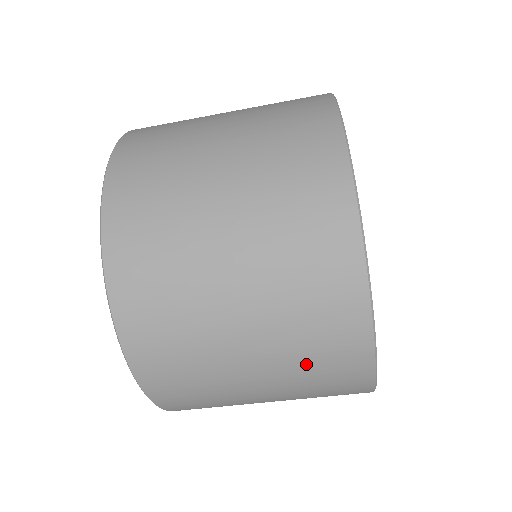
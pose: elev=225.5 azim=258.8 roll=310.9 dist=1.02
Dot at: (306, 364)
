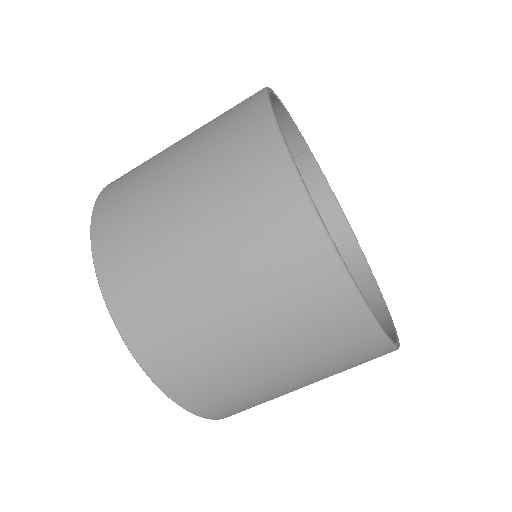
Dot at: occluded
